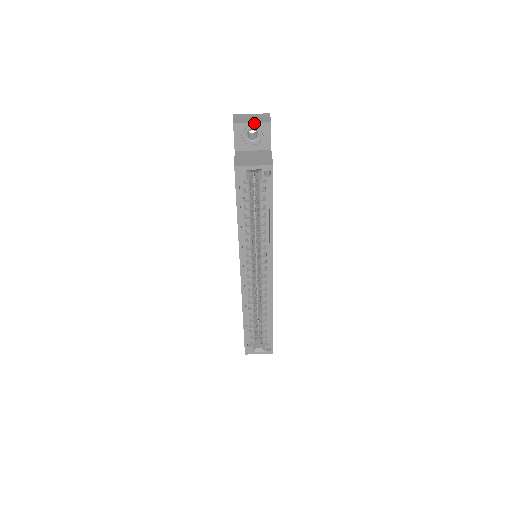
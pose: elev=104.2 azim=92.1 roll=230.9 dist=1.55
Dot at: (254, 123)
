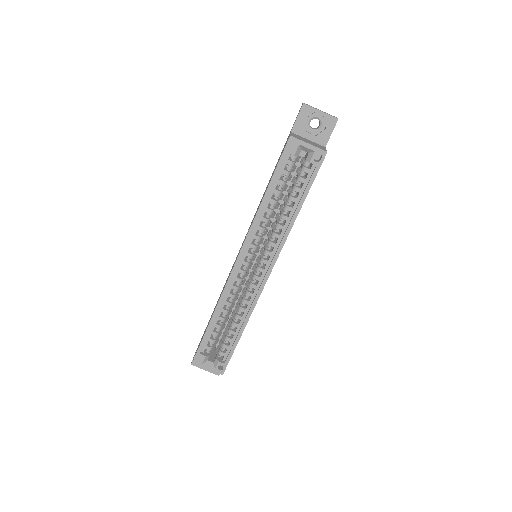
Dot at: (322, 112)
